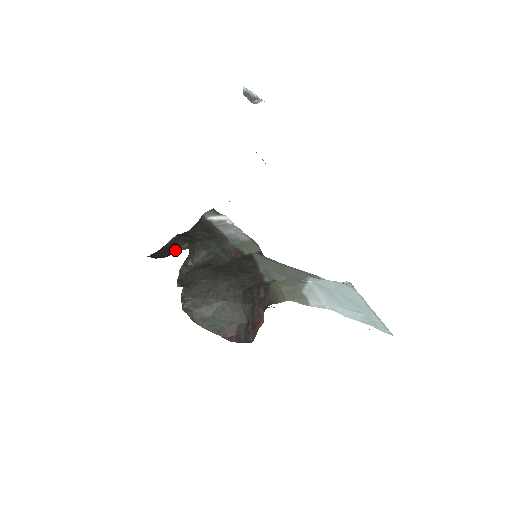
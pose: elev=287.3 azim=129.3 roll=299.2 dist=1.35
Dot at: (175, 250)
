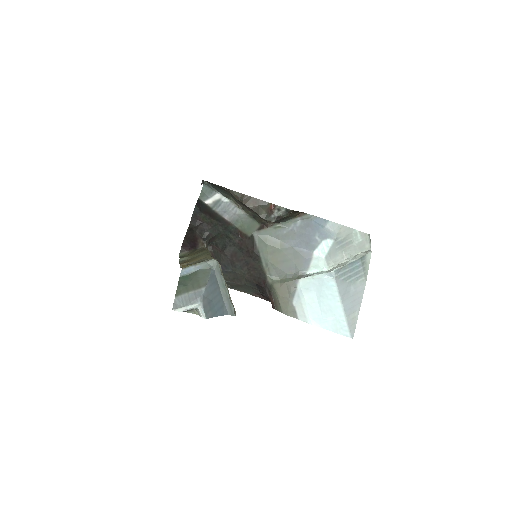
Dot at: (196, 242)
